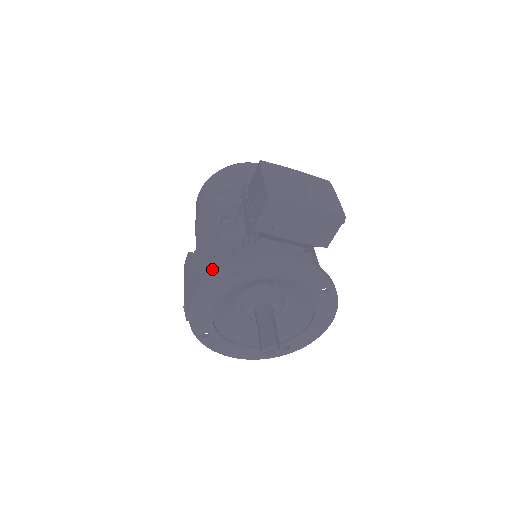
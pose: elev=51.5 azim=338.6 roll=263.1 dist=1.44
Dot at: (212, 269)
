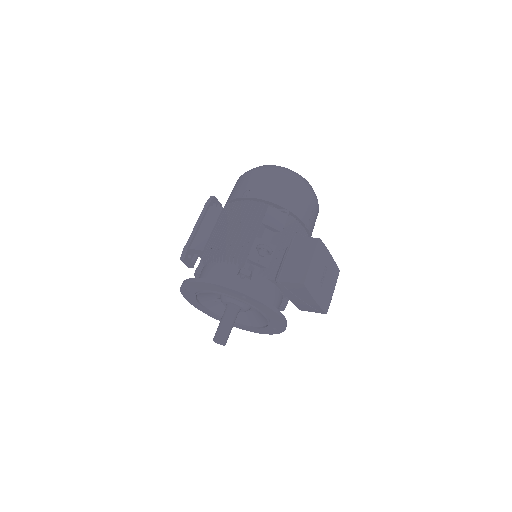
Dot at: (229, 265)
